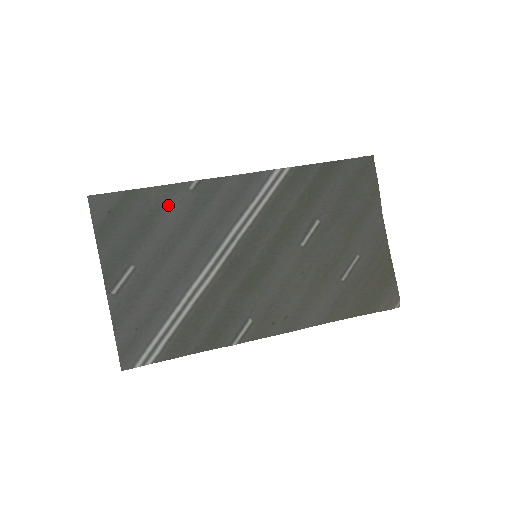
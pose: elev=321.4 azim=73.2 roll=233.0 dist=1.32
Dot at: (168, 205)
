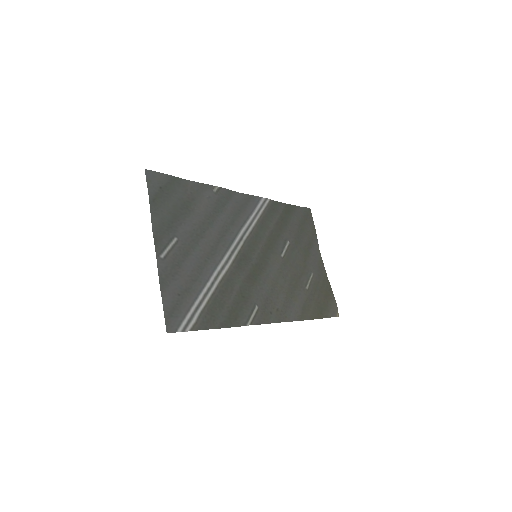
Dot at: (200, 198)
